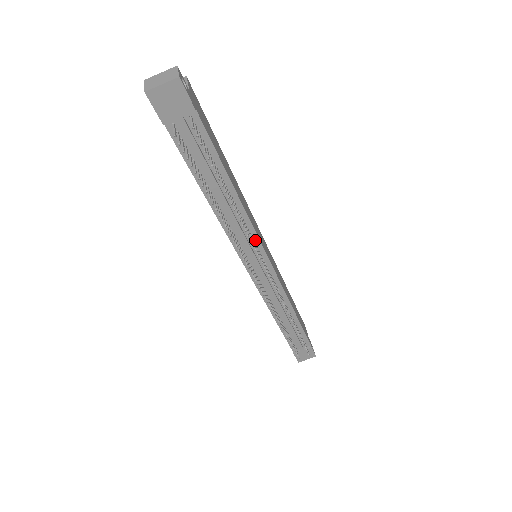
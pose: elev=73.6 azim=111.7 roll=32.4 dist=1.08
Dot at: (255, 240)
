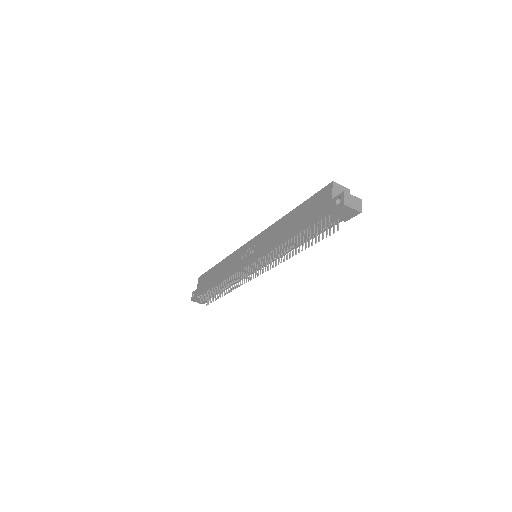
Dot at: (274, 259)
